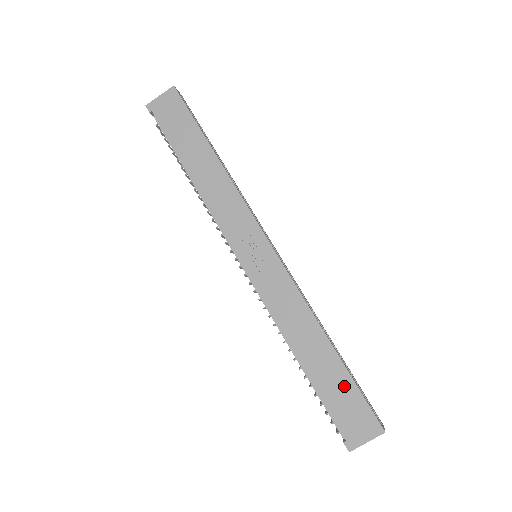
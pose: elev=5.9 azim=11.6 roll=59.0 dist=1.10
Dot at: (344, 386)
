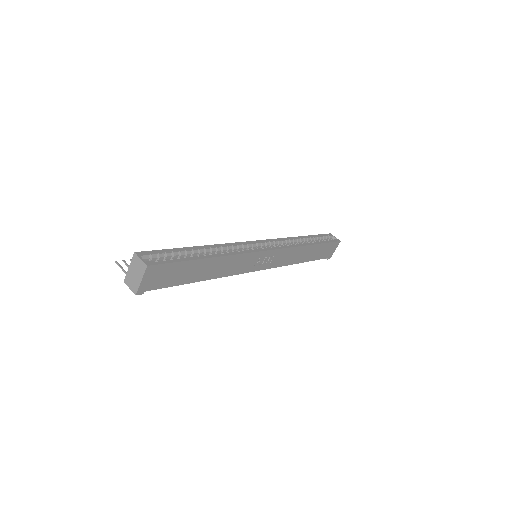
Dot at: (322, 248)
